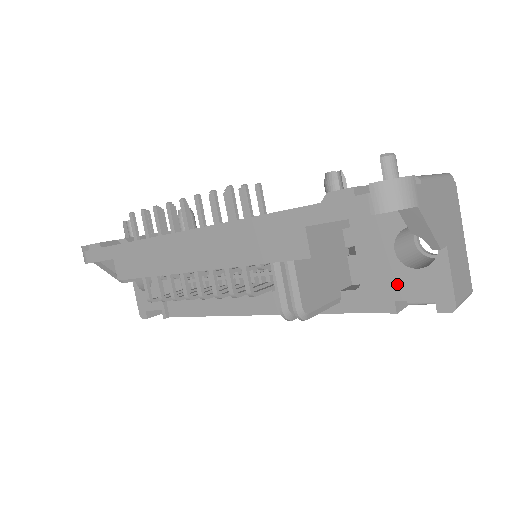
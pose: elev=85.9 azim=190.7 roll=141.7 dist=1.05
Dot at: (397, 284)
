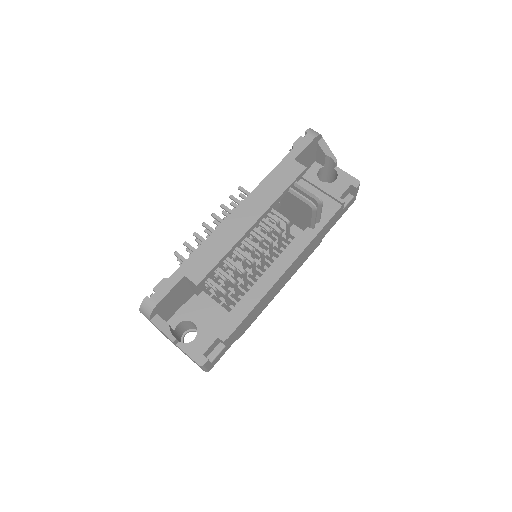
Dot at: (334, 191)
